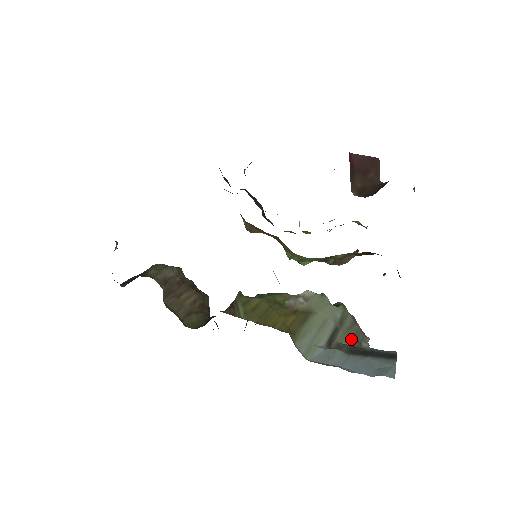
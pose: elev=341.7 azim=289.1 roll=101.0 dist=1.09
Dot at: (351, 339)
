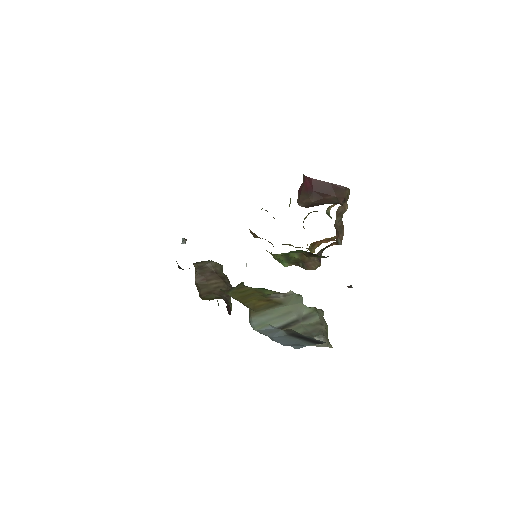
Dot at: (305, 331)
